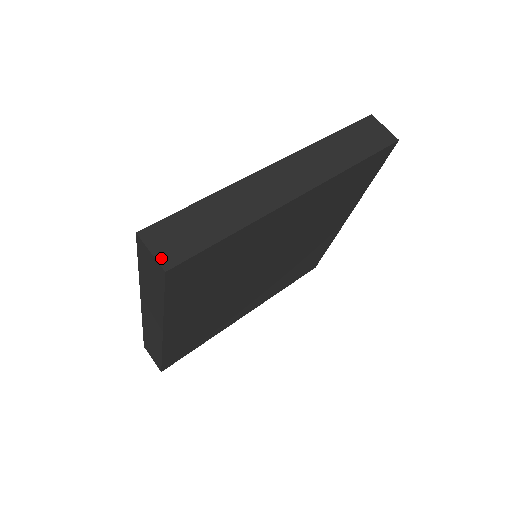
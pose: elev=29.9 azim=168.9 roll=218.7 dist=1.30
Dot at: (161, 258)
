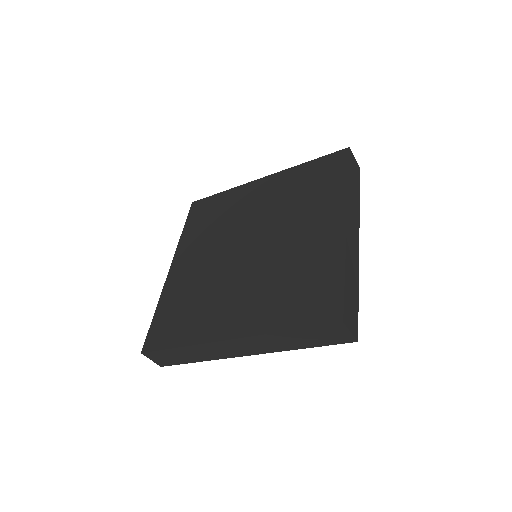
Dot at: (354, 333)
